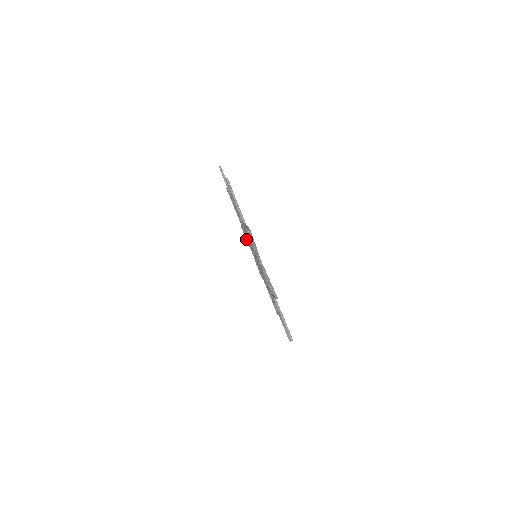
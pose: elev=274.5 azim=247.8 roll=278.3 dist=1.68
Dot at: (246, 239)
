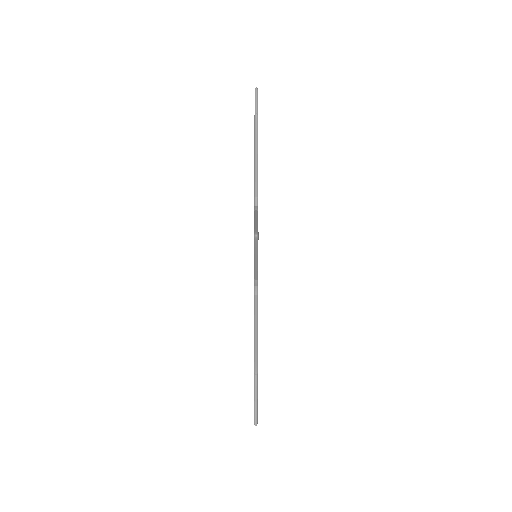
Dot at: occluded
